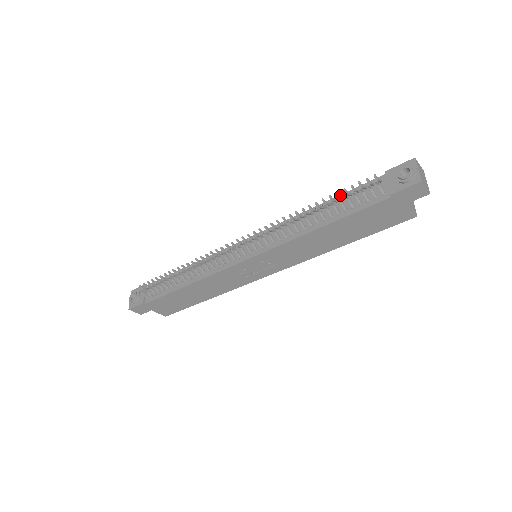
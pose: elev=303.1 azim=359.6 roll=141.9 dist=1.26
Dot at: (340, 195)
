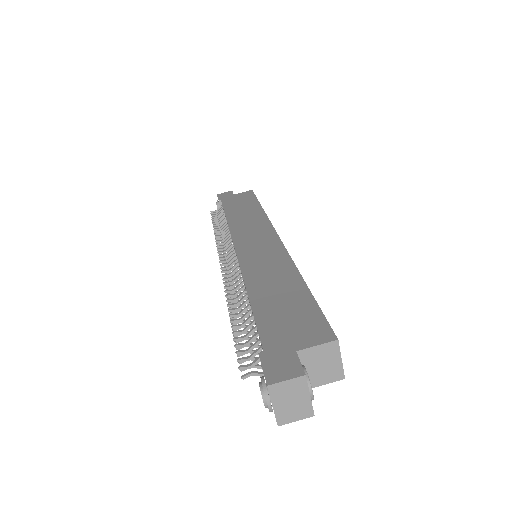
Dot at: (240, 331)
